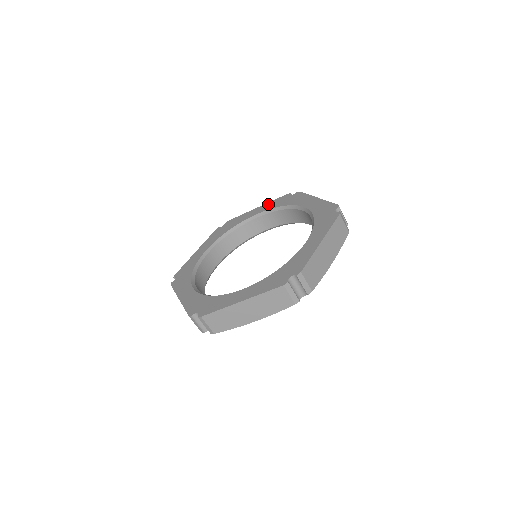
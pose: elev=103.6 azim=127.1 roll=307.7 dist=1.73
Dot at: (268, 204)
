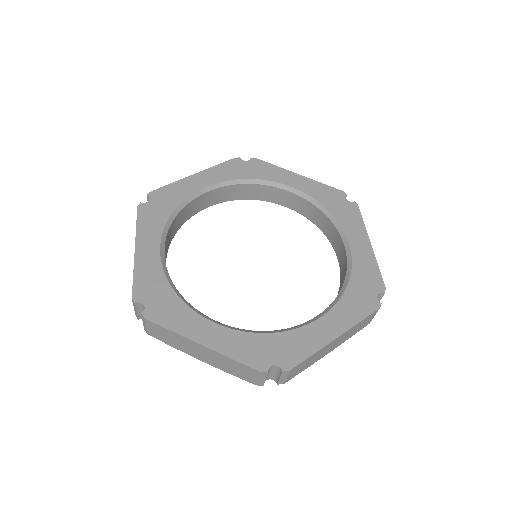
Dot at: (214, 171)
